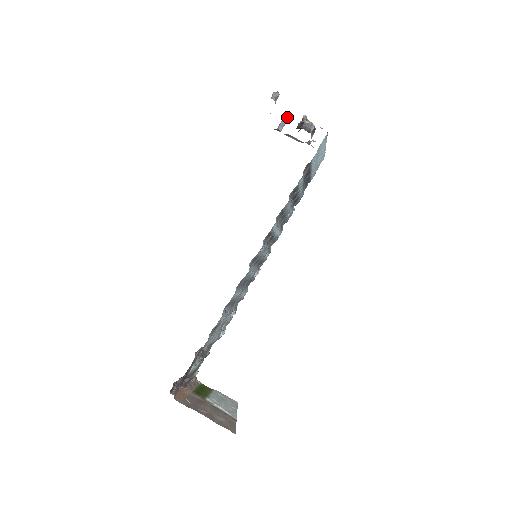
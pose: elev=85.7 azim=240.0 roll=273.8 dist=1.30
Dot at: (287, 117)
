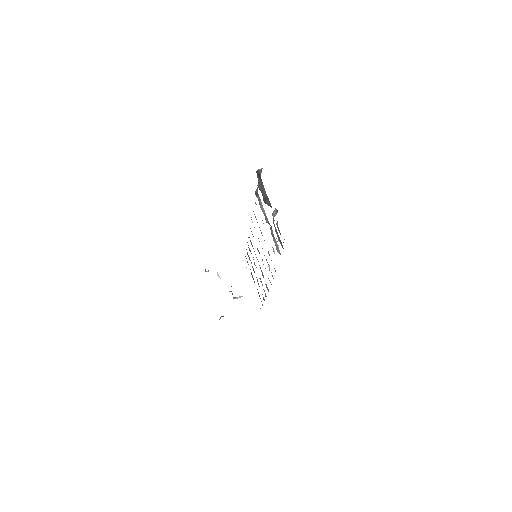
Dot at: occluded
